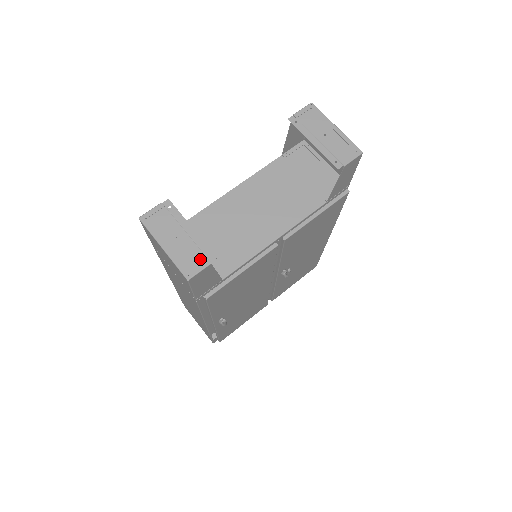
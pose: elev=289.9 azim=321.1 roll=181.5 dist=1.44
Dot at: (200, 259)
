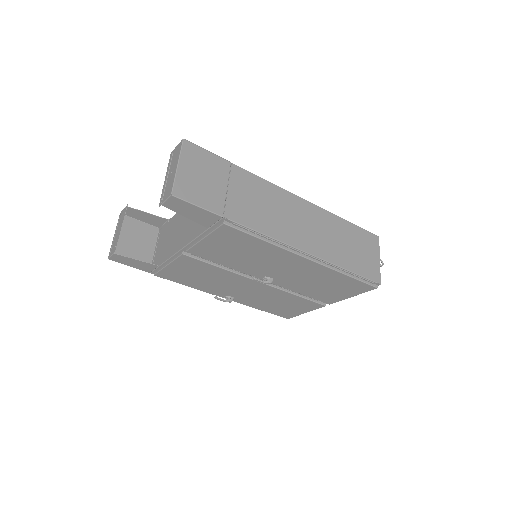
Dot at: (114, 248)
